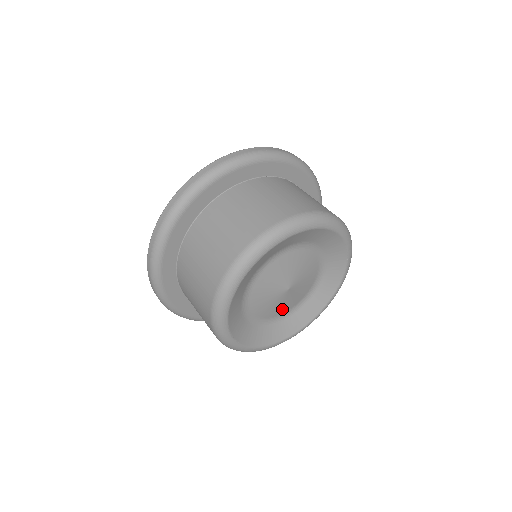
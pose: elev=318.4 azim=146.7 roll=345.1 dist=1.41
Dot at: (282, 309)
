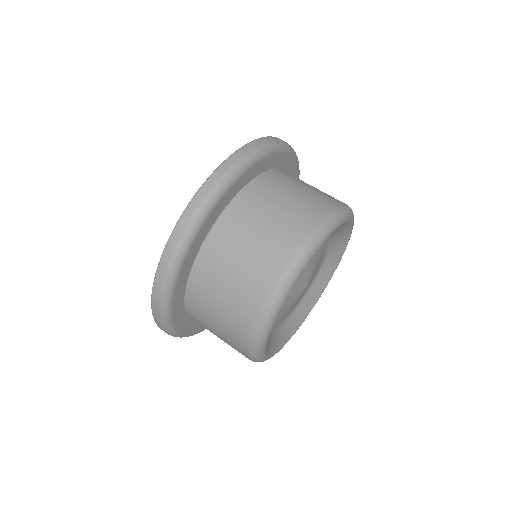
Dot at: (314, 275)
